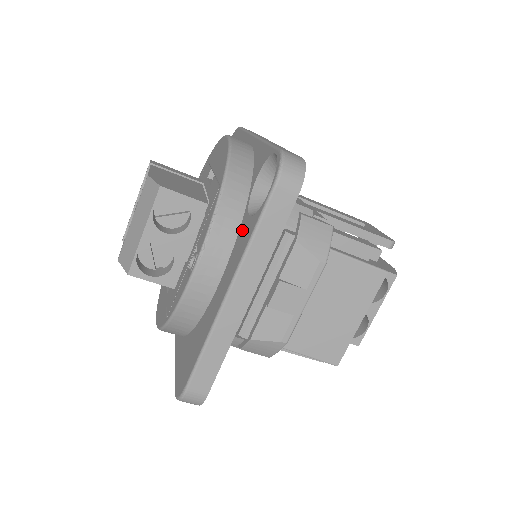
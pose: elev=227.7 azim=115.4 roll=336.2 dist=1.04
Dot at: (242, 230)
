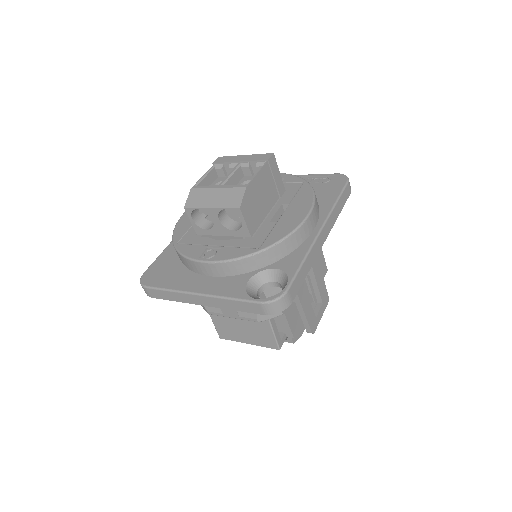
Dot at: (239, 280)
